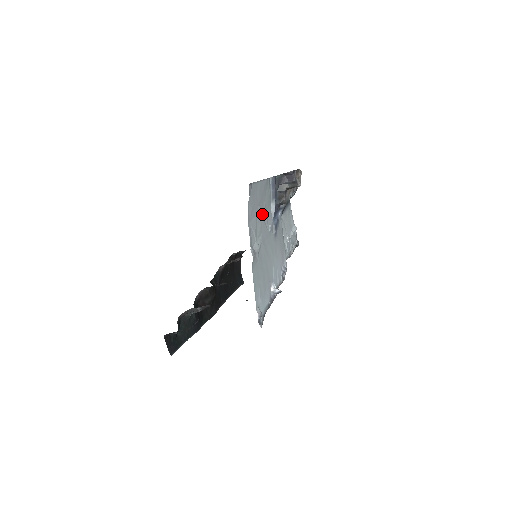
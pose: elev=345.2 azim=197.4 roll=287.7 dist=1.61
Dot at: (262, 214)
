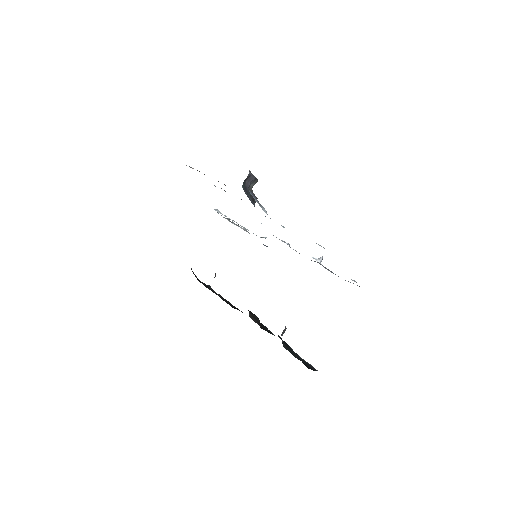
Dot at: occluded
